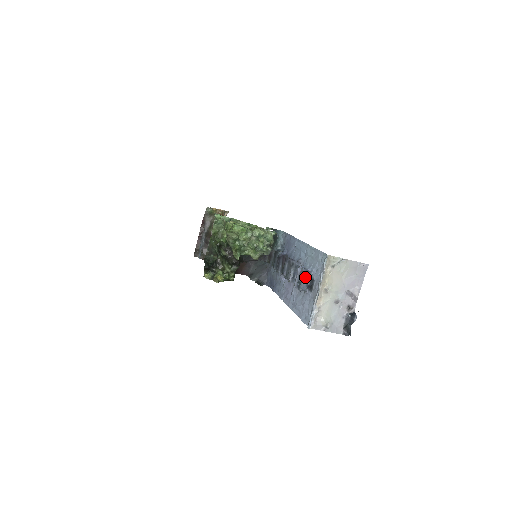
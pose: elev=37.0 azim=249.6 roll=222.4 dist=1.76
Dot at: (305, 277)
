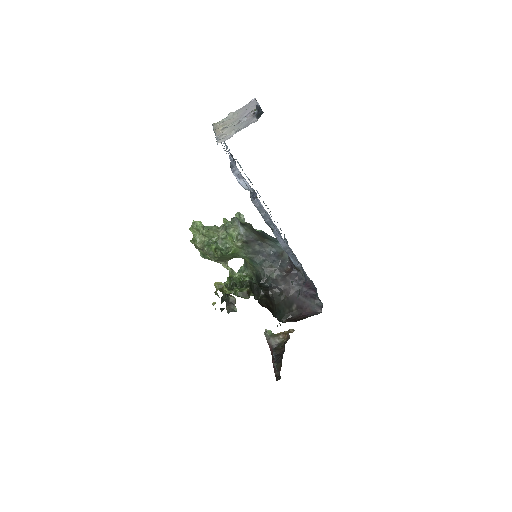
Dot at: (232, 165)
